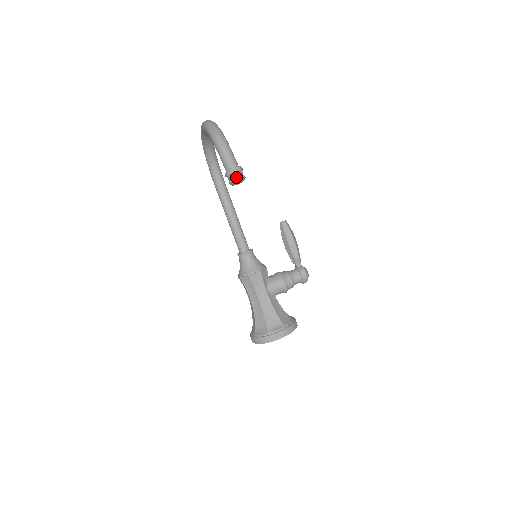
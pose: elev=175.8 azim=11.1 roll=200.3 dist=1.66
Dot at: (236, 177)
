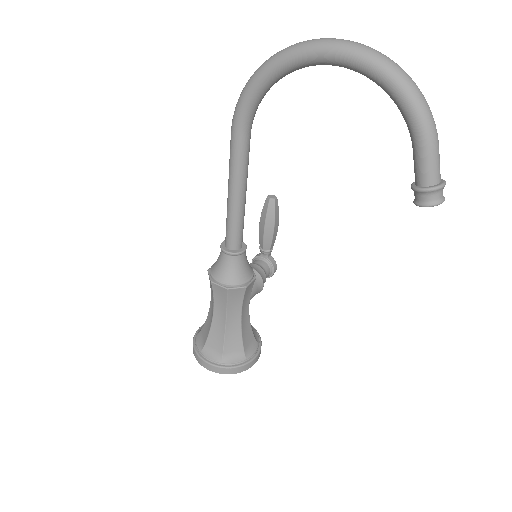
Dot at: occluded
